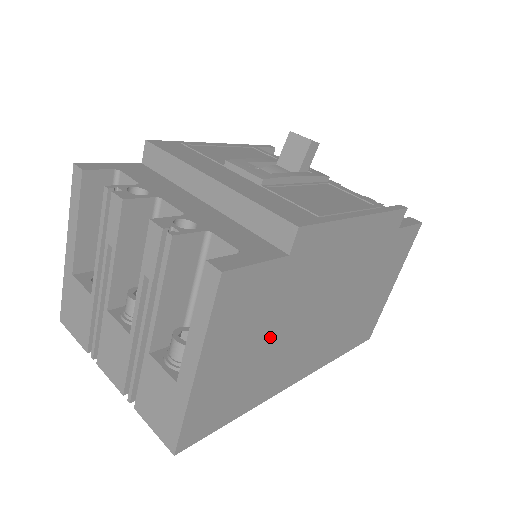
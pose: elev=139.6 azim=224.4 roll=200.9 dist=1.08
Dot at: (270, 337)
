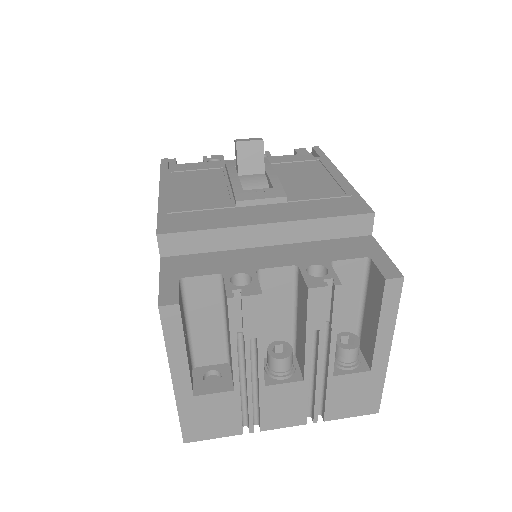
Dot at: occluded
